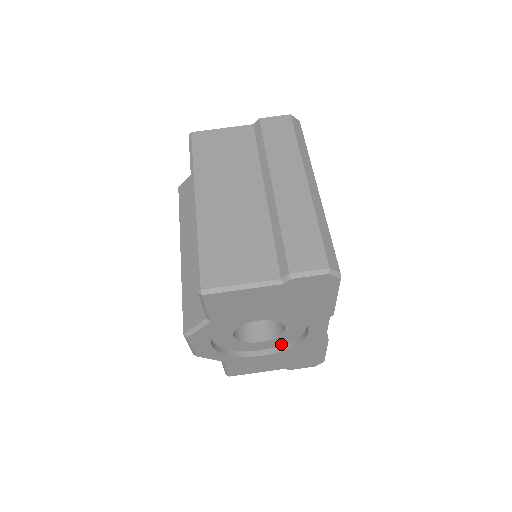
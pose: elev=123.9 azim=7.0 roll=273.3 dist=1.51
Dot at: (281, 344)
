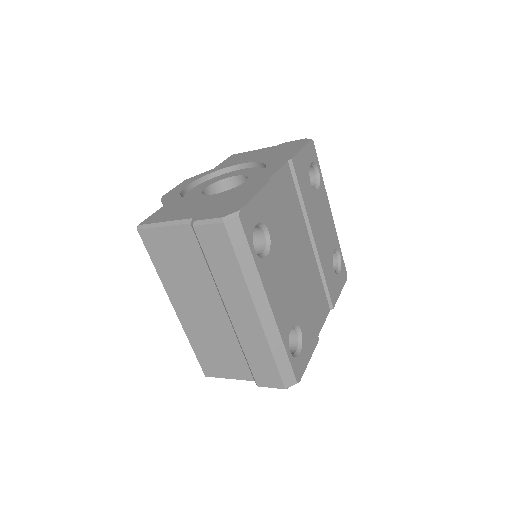
Dot at: occluded
